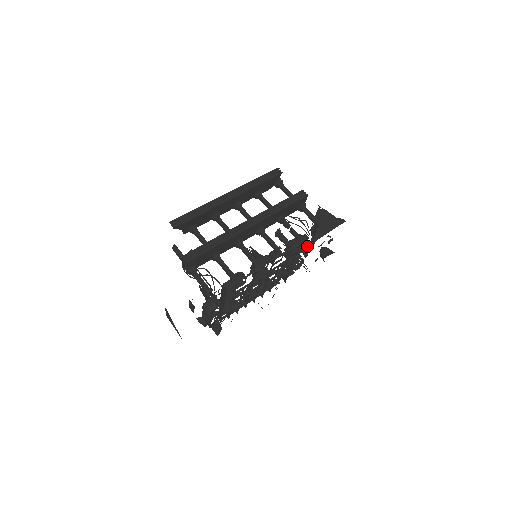
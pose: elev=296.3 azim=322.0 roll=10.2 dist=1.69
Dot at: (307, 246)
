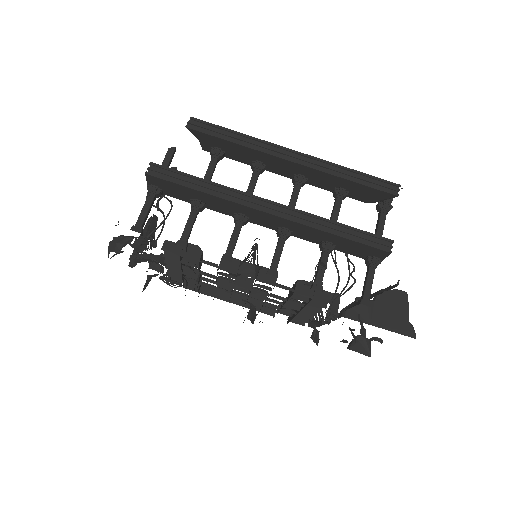
Dot at: (329, 311)
